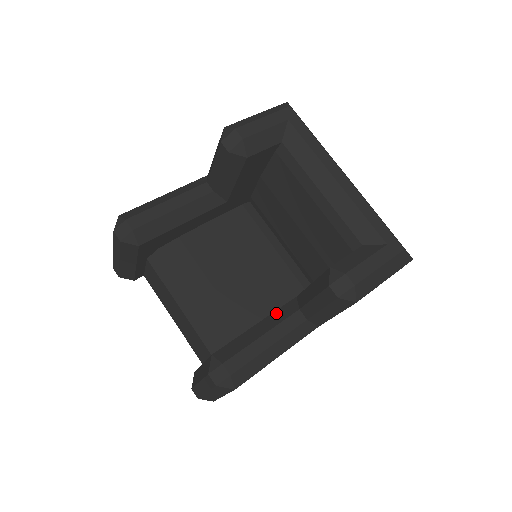
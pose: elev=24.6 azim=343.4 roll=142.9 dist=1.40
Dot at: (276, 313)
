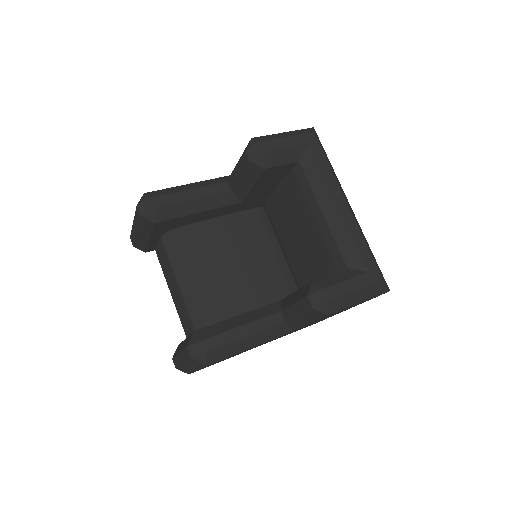
Dot at: (260, 309)
